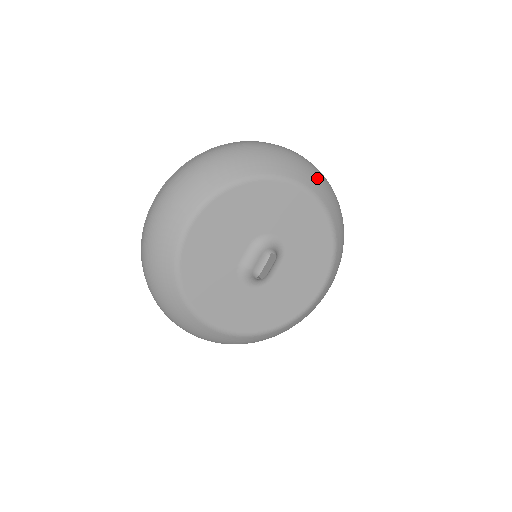
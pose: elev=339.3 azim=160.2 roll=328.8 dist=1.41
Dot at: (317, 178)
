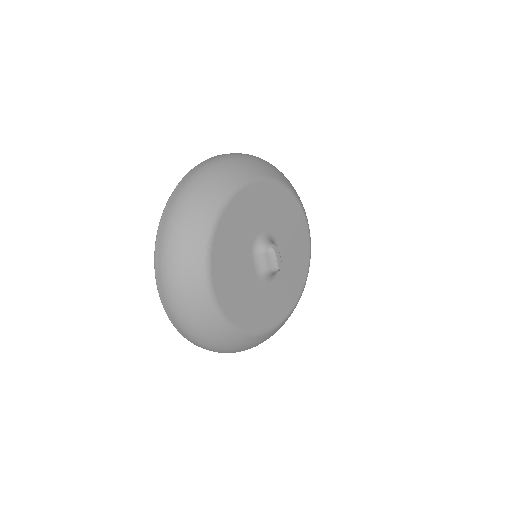
Dot at: (246, 163)
